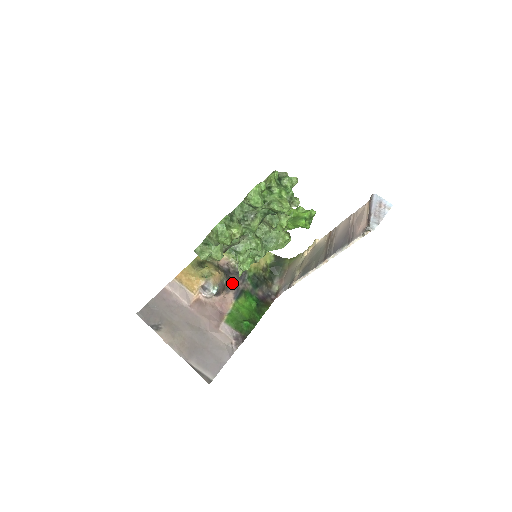
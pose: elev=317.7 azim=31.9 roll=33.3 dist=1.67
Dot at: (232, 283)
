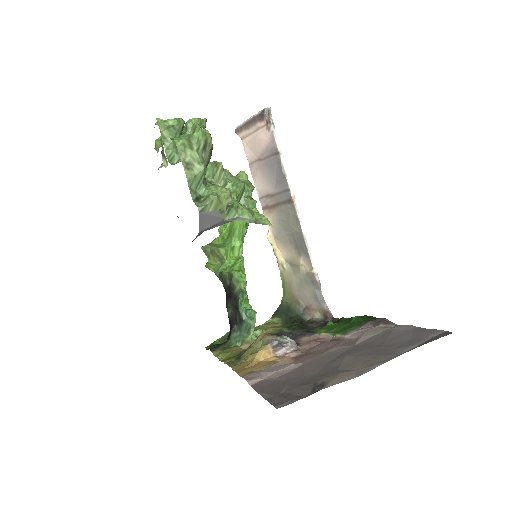
Dot at: occluded
